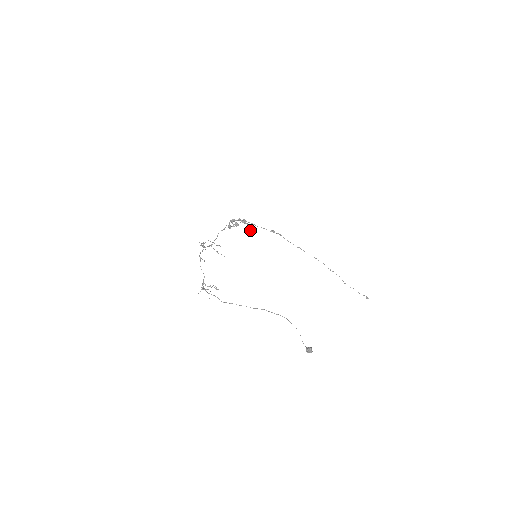
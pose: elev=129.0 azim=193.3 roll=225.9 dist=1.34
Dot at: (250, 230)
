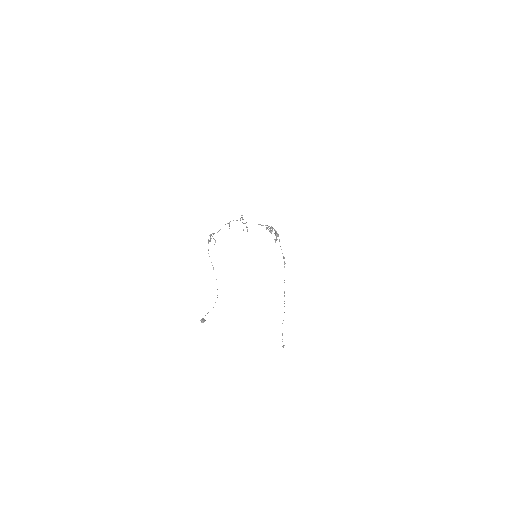
Dot at: occluded
